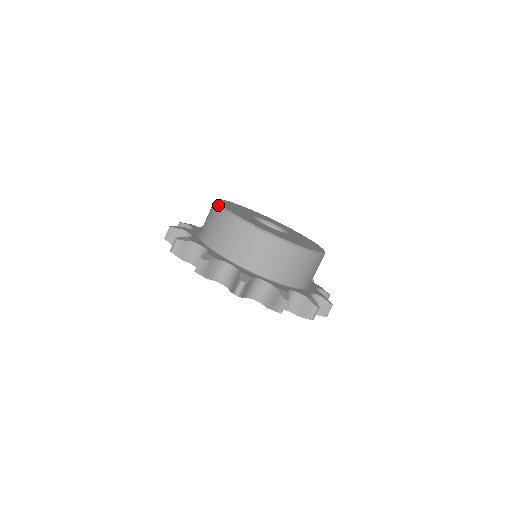
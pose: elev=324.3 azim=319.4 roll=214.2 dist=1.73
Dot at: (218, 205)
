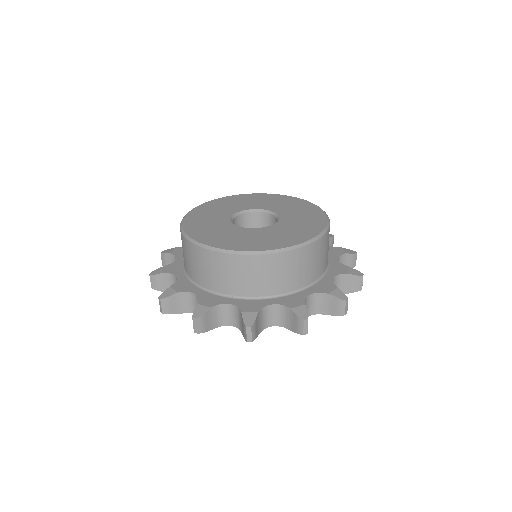
Dot at: (205, 248)
